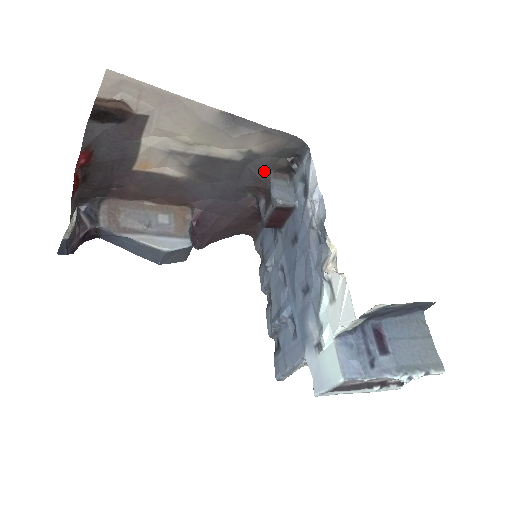
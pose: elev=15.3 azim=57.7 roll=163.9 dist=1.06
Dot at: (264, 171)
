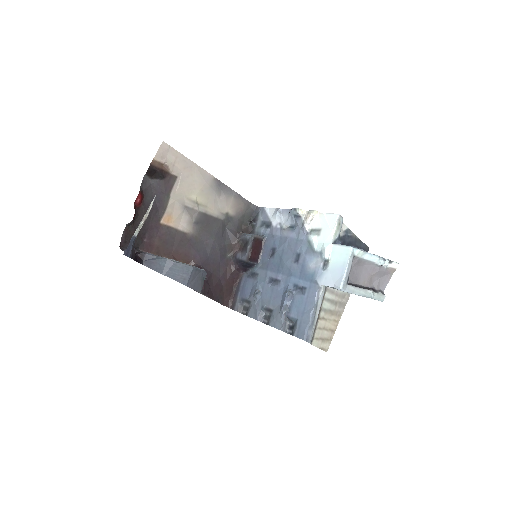
Dot at: (236, 231)
